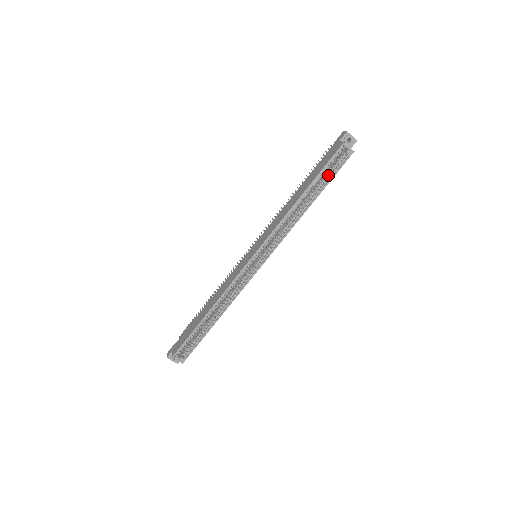
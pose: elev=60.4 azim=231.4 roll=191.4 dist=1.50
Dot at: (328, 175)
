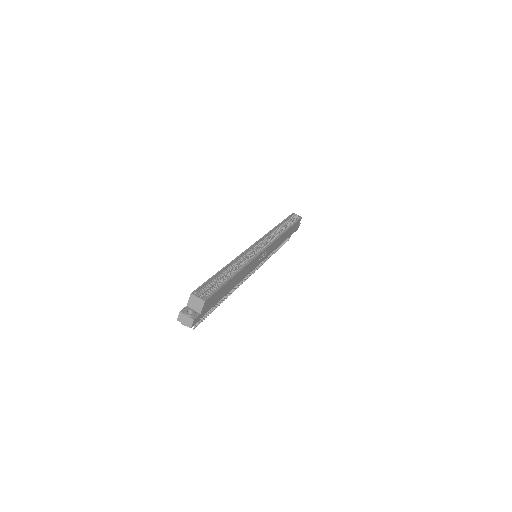
Dot at: (291, 223)
